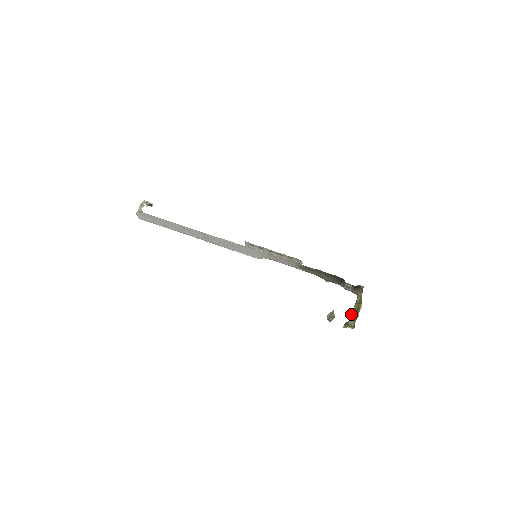
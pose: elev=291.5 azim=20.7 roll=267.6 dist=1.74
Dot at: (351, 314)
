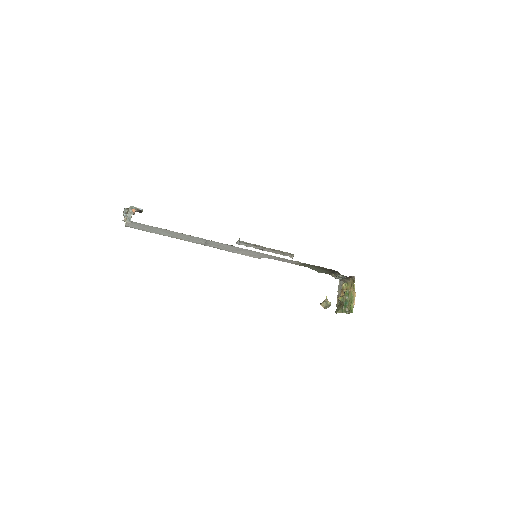
Dot at: (344, 301)
